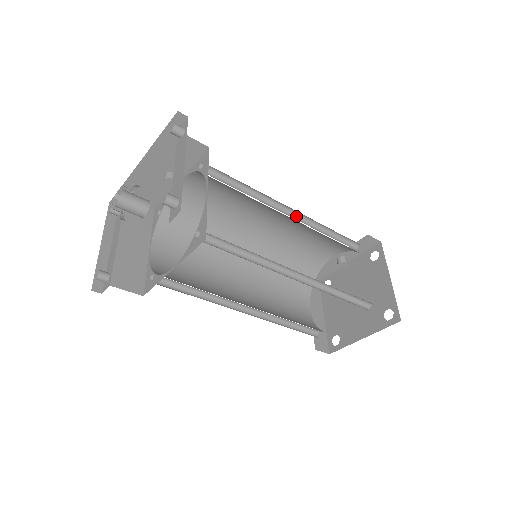
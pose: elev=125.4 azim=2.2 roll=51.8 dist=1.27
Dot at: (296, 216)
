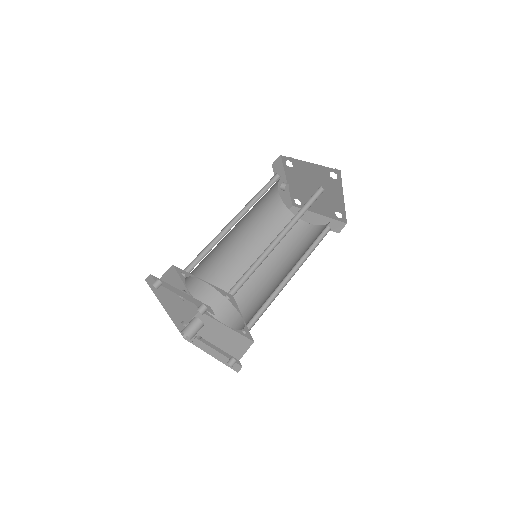
Dot at: (239, 217)
